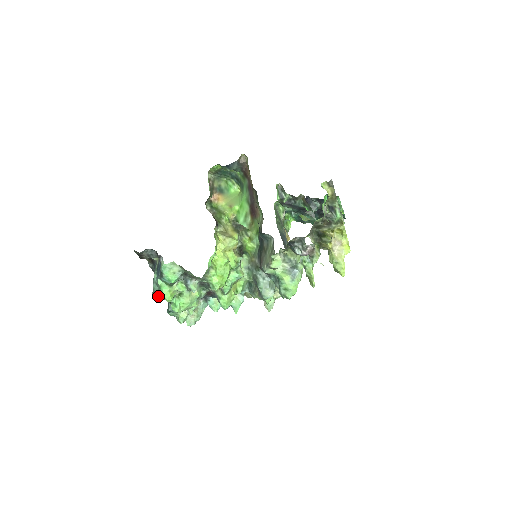
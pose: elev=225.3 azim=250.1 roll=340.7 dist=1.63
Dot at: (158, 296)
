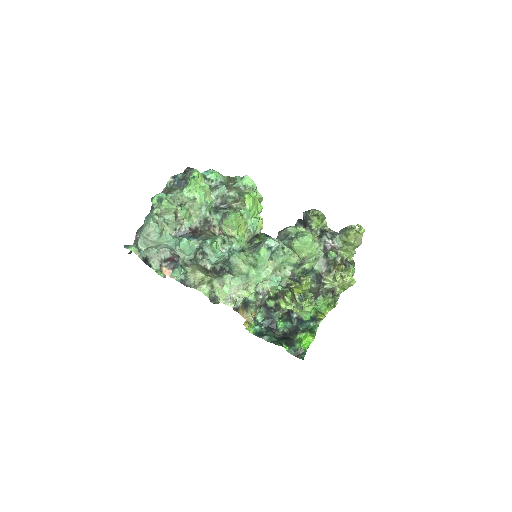
Dot at: (178, 177)
